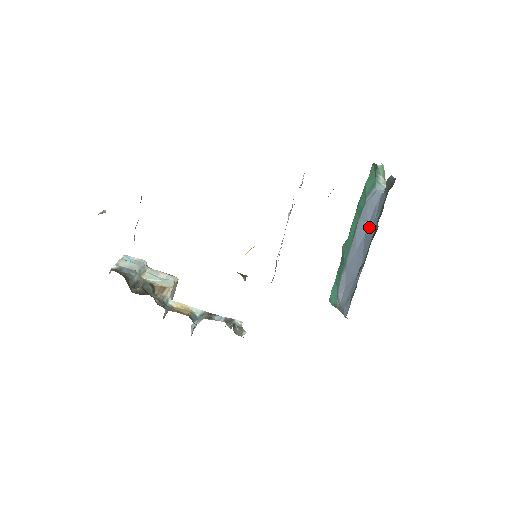
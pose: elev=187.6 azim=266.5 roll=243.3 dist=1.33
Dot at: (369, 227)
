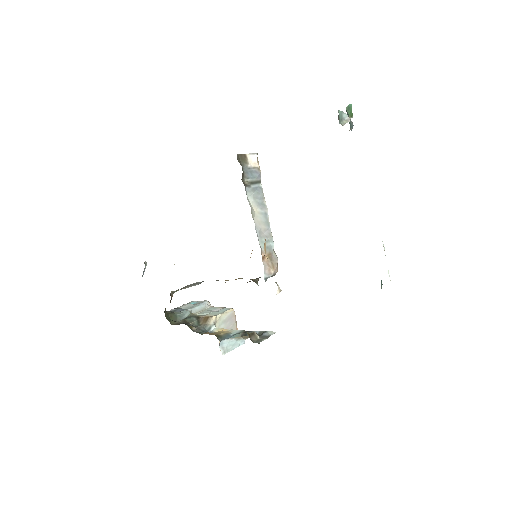
Dot at: occluded
